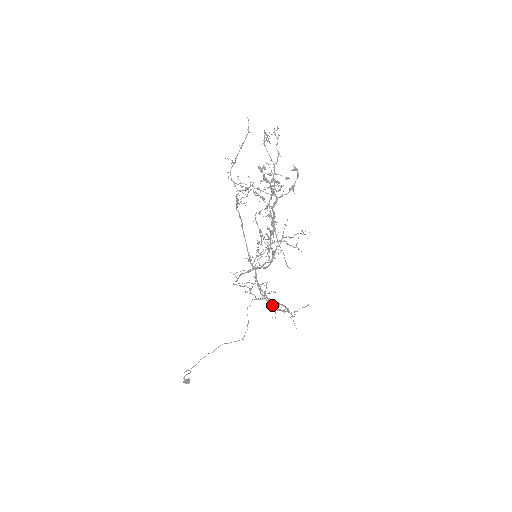
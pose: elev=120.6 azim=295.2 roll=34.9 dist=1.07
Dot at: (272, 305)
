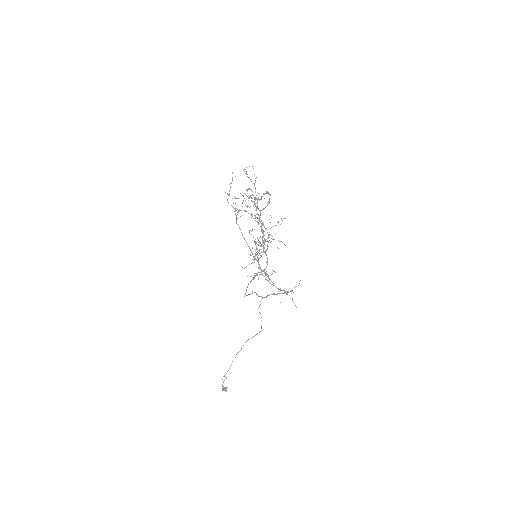
Dot at: (275, 286)
